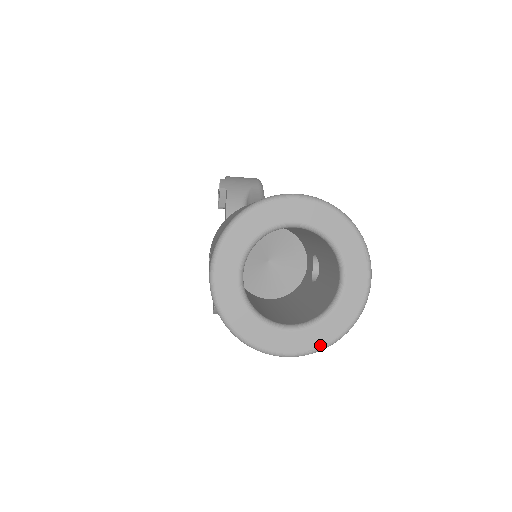
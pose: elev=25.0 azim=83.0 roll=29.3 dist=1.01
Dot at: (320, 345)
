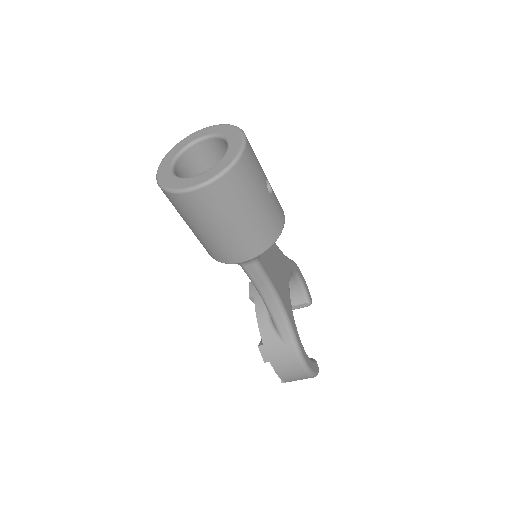
Dot at: (214, 175)
